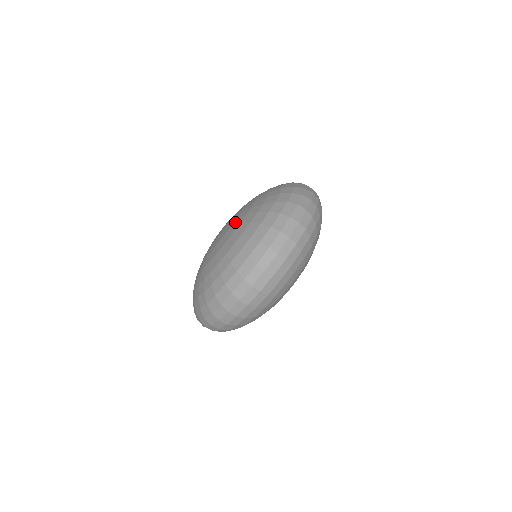
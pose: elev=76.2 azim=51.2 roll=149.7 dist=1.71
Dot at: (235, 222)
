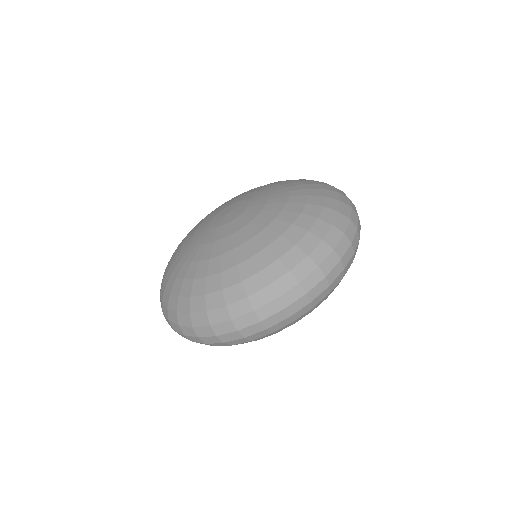
Dot at: (222, 241)
